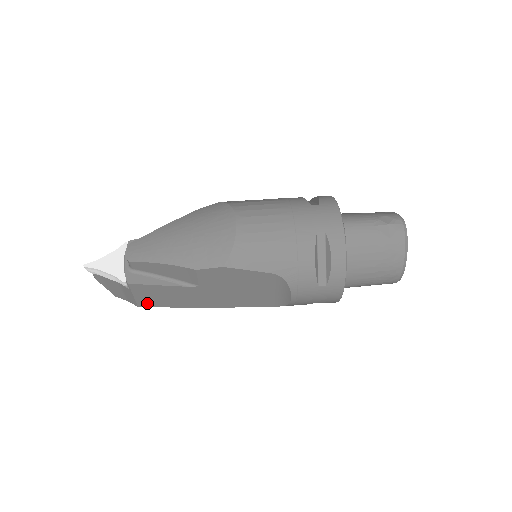
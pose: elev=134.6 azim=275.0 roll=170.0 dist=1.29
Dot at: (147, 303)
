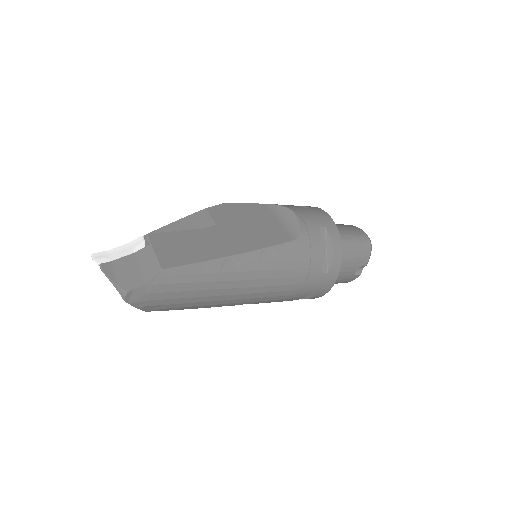
Dot at: (172, 261)
